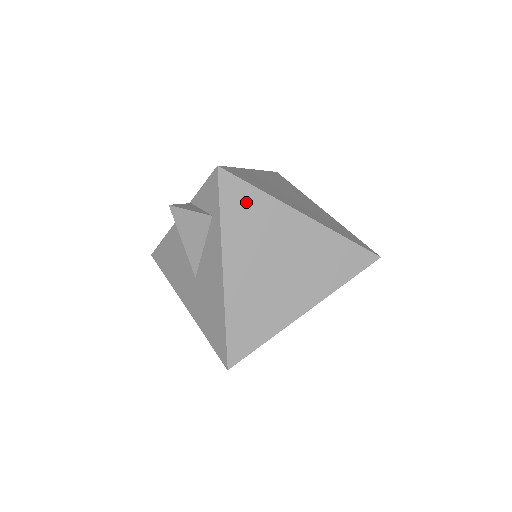
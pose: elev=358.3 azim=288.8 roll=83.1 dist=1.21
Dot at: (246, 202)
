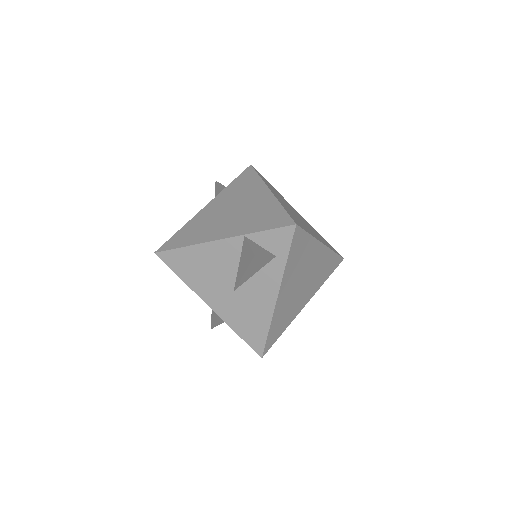
Dot at: (302, 245)
